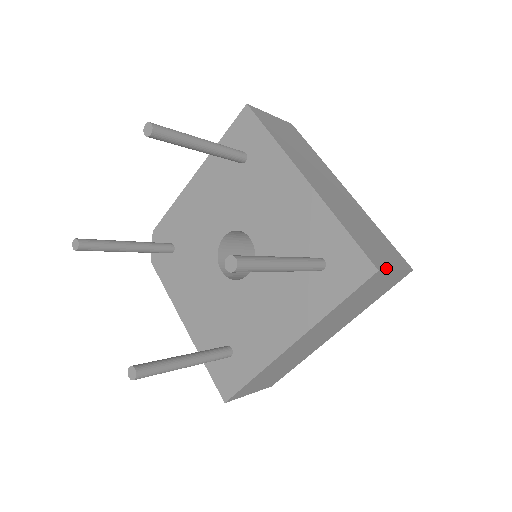
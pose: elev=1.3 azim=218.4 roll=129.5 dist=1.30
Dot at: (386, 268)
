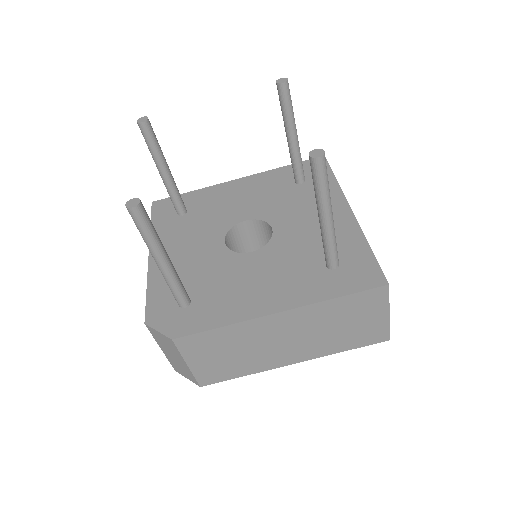
Dot at: occluded
